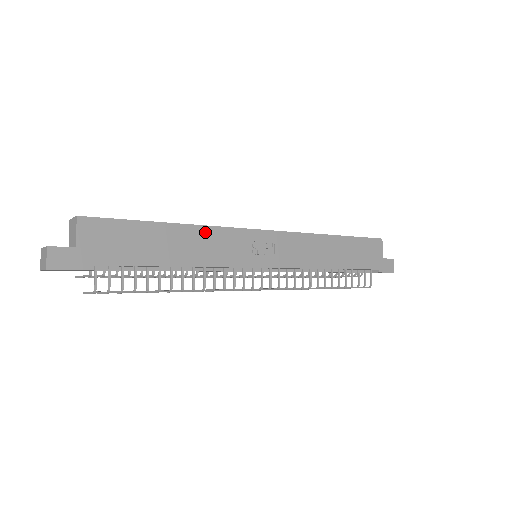
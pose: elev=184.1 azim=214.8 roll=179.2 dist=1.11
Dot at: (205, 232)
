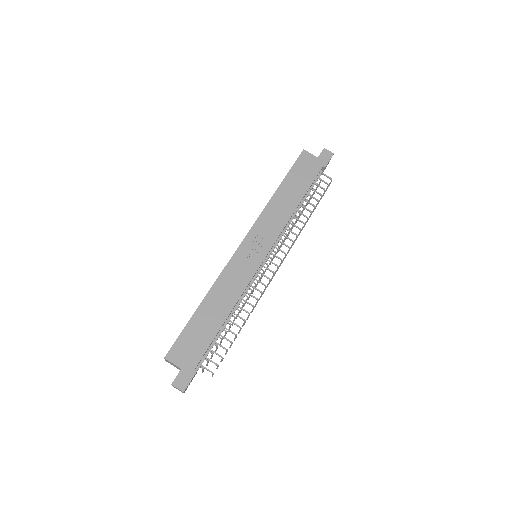
Dot at: (218, 285)
